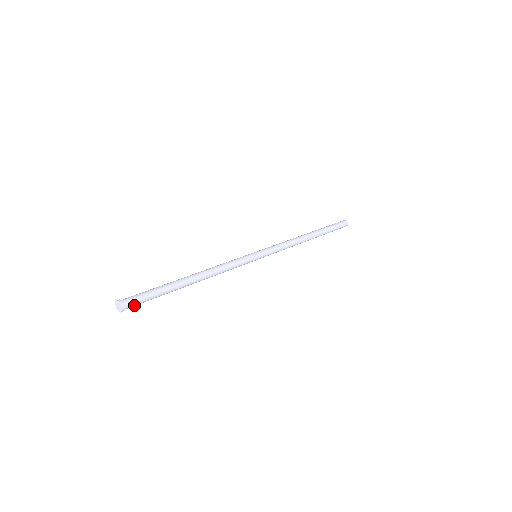
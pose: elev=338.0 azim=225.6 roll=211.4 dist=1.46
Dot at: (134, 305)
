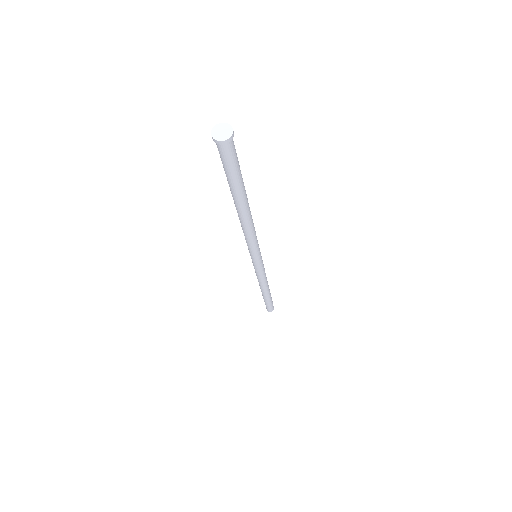
Dot at: (233, 150)
